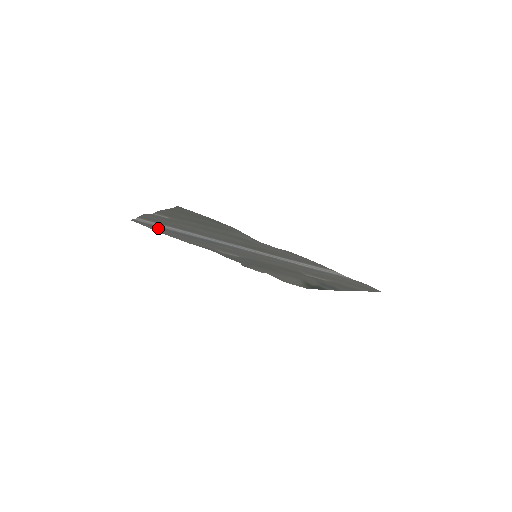
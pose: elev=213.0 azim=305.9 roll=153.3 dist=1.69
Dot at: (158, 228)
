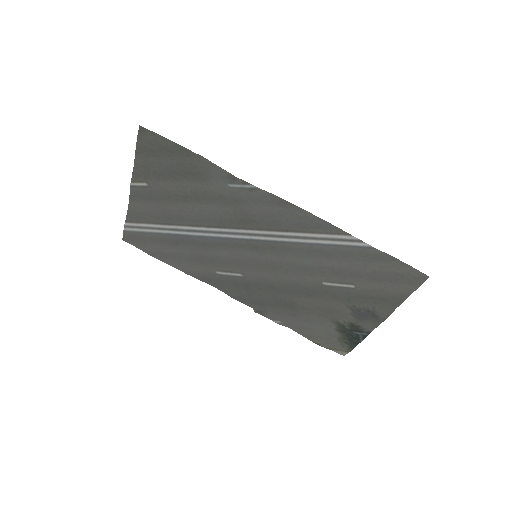
Dot at: (149, 242)
